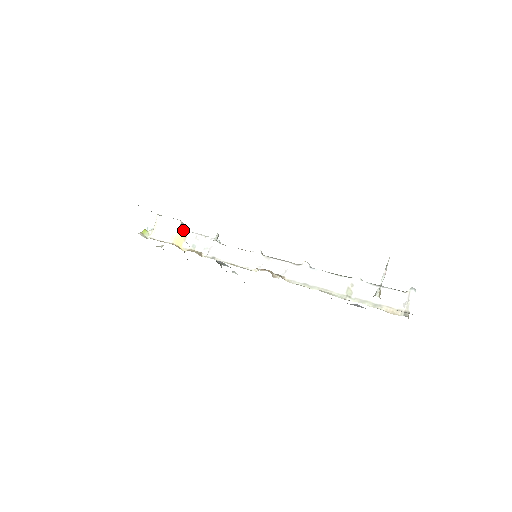
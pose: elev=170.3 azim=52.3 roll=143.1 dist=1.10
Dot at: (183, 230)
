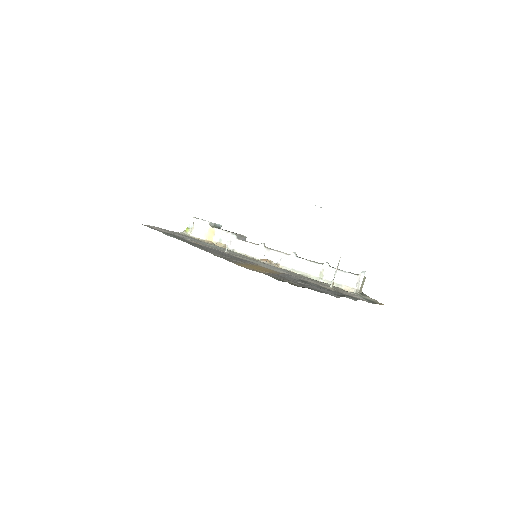
Dot at: (211, 229)
